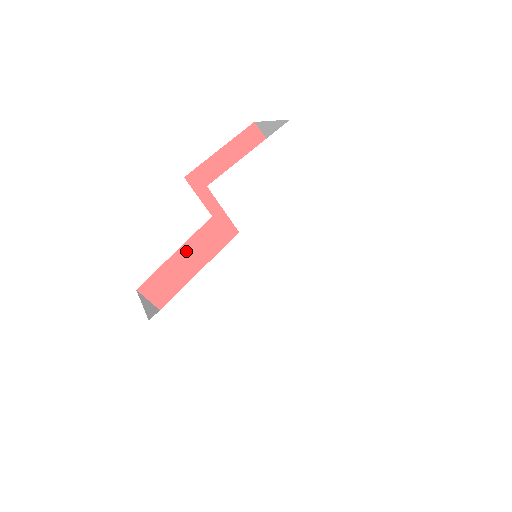
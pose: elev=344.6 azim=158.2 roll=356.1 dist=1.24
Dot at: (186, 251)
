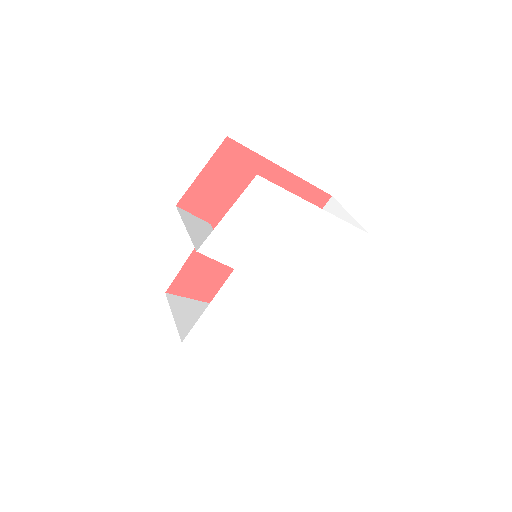
Dot at: (196, 255)
